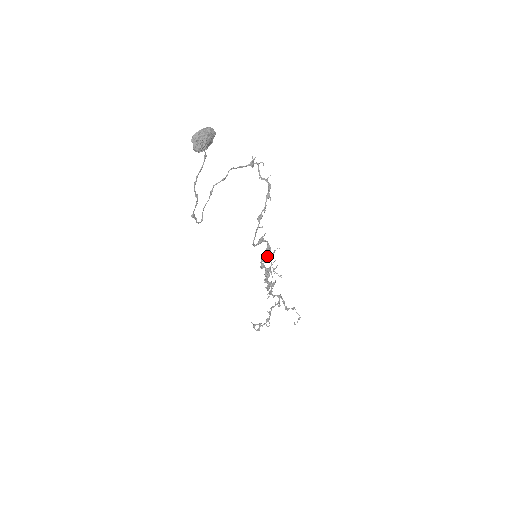
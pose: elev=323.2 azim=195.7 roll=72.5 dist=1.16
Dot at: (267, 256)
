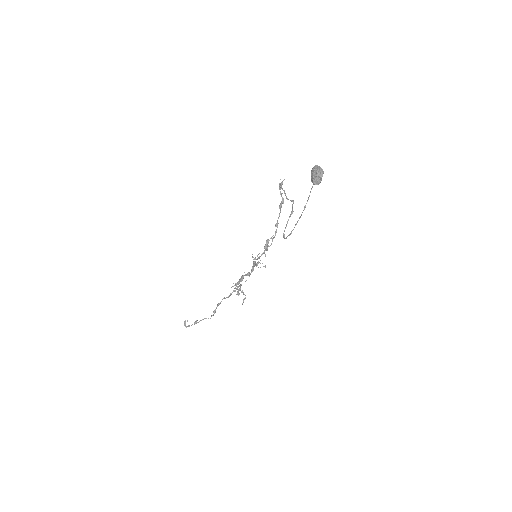
Dot at: occluded
